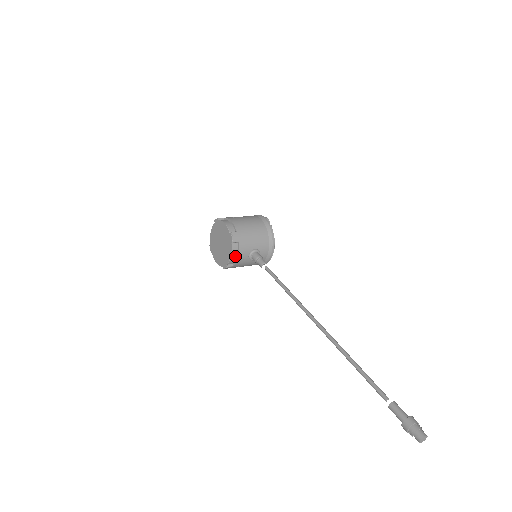
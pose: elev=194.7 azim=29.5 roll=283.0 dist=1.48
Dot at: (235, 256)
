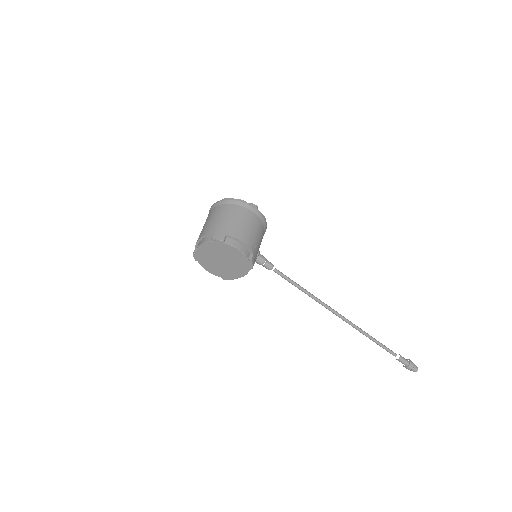
Dot at: occluded
